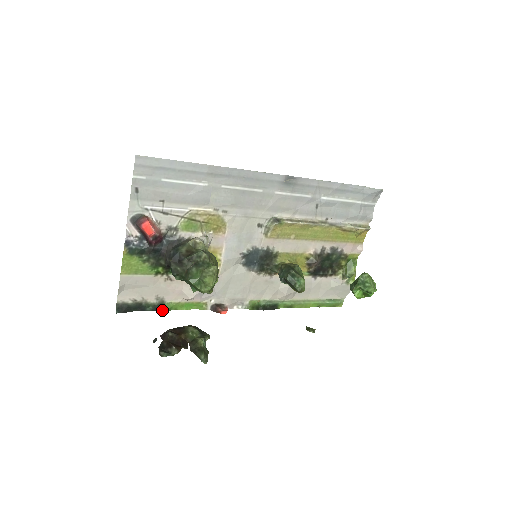
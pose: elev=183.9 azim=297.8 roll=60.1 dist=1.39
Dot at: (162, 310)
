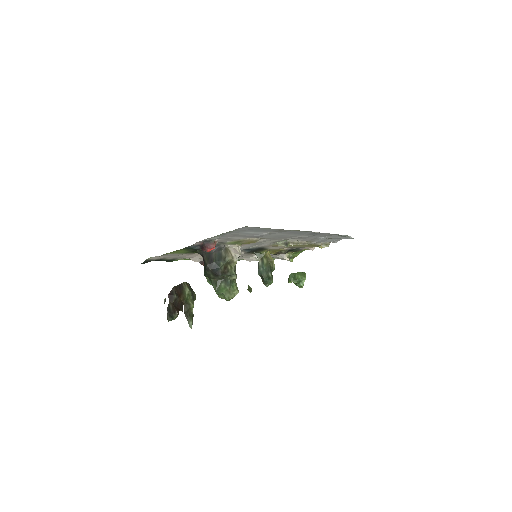
Dot at: (170, 261)
